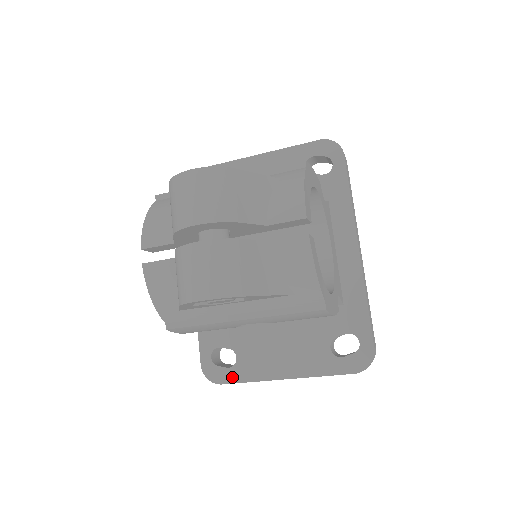
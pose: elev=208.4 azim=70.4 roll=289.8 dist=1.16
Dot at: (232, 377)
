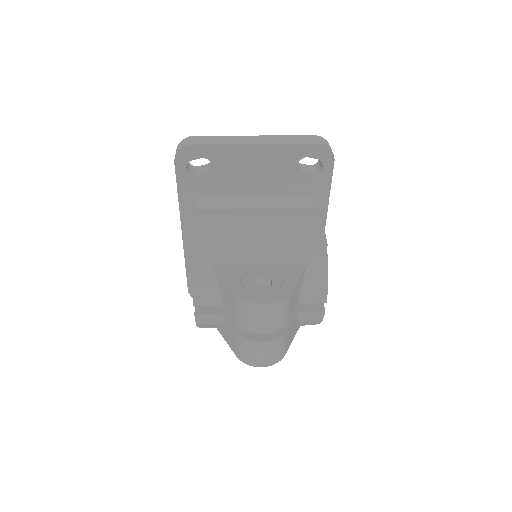
Dot at: occluded
